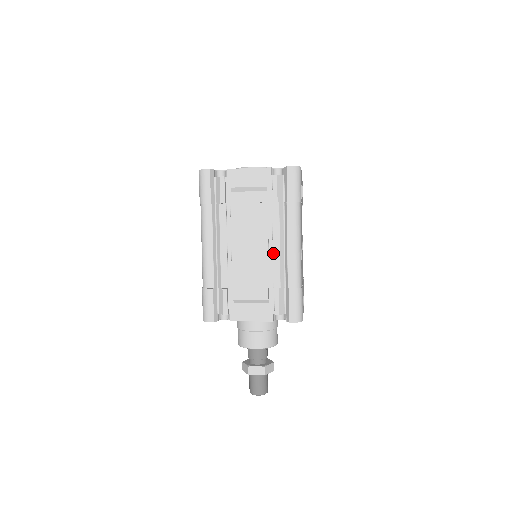
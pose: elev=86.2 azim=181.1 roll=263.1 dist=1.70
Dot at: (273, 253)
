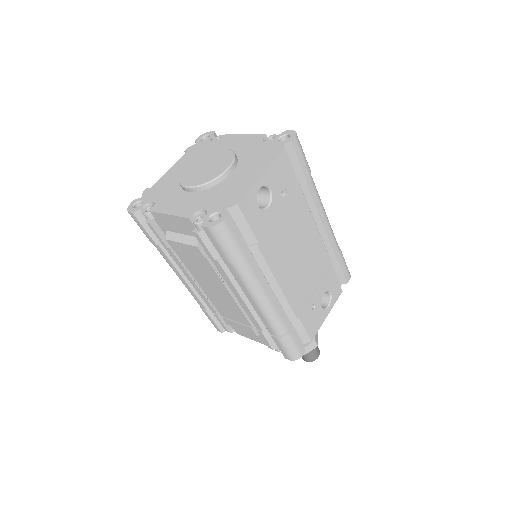
Dot at: occluded
